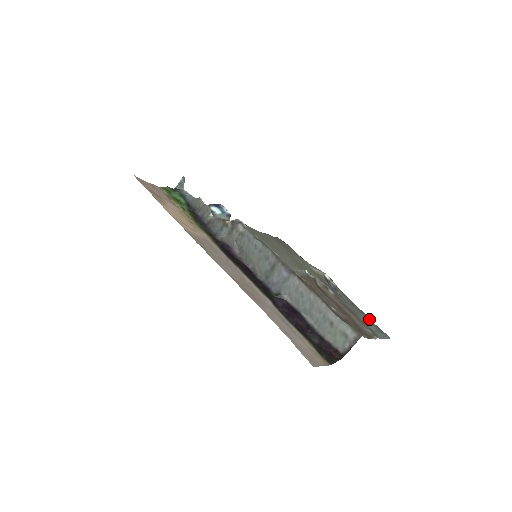
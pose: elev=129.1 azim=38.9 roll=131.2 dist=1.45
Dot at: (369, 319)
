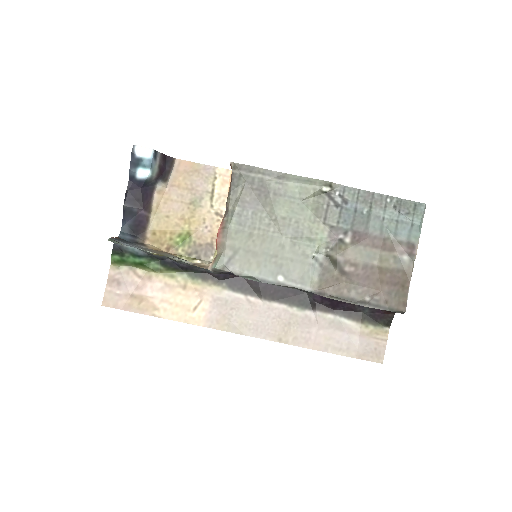
Dot at: (396, 203)
